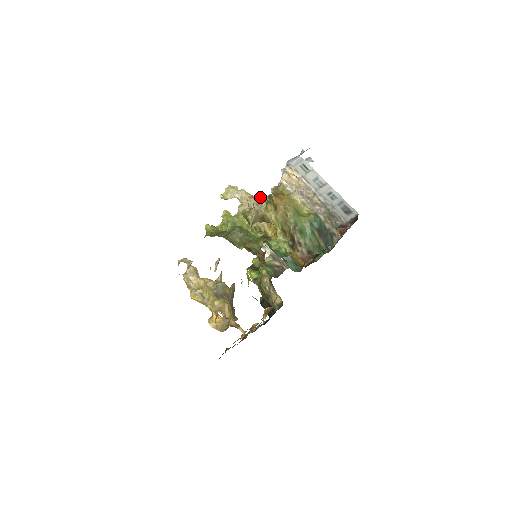
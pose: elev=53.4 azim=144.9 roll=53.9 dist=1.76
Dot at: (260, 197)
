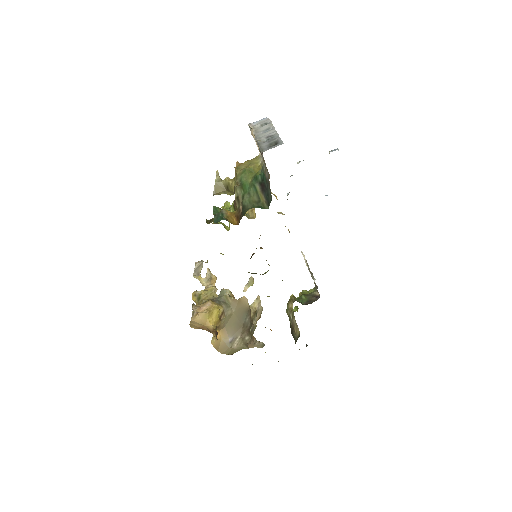
Dot at: occluded
